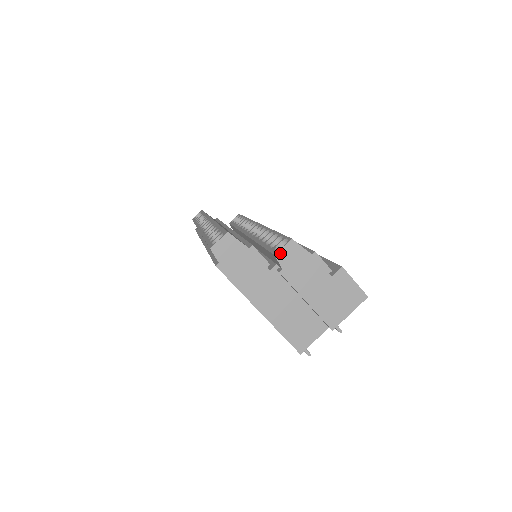
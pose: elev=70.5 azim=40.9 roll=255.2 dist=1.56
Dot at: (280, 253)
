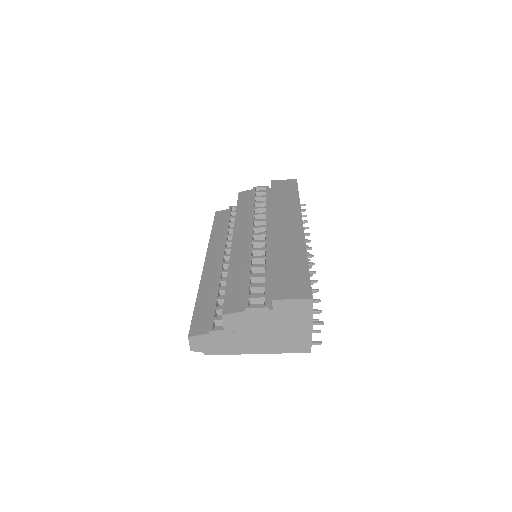
Dot at: (226, 327)
